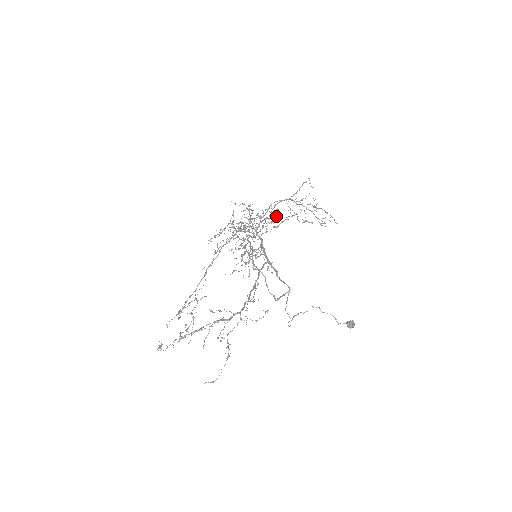
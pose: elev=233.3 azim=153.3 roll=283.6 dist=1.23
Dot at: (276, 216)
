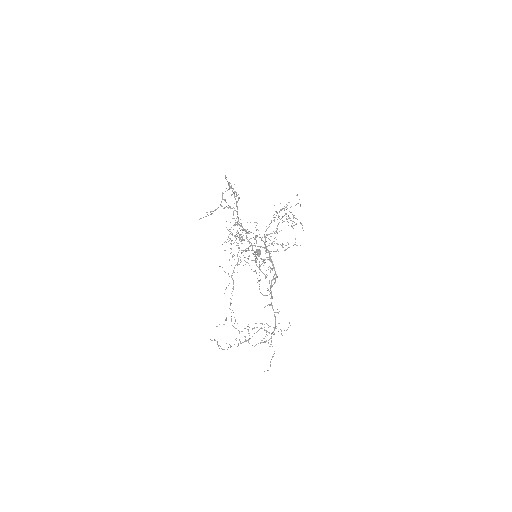
Dot at: occluded
